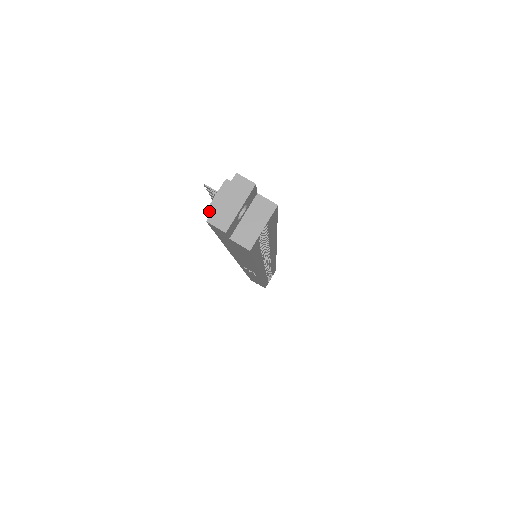
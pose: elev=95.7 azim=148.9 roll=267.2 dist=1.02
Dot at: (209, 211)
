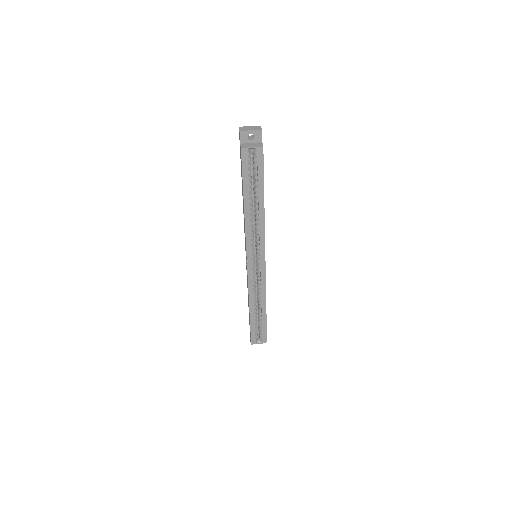
Dot at: (243, 127)
